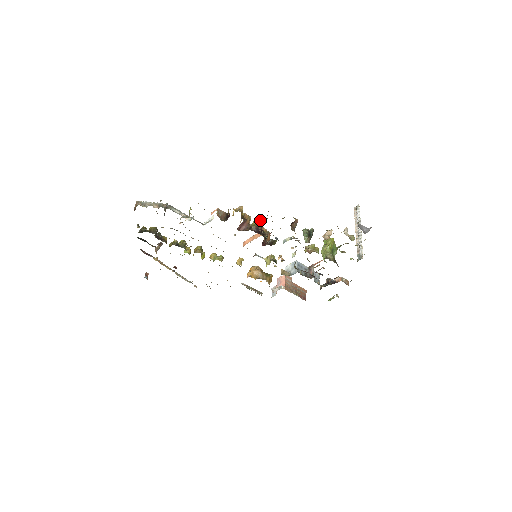
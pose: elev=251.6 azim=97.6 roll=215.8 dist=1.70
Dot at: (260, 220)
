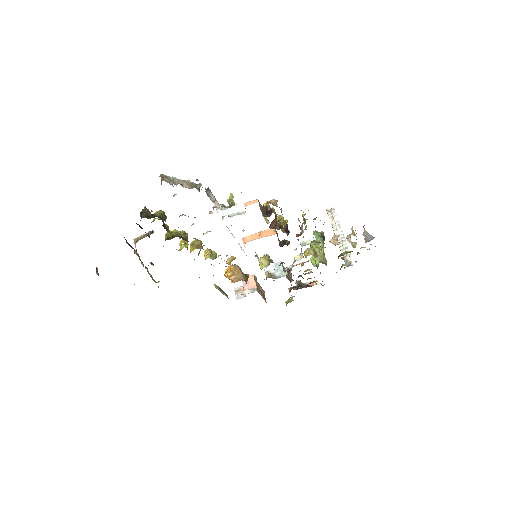
Dot at: (283, 217)
